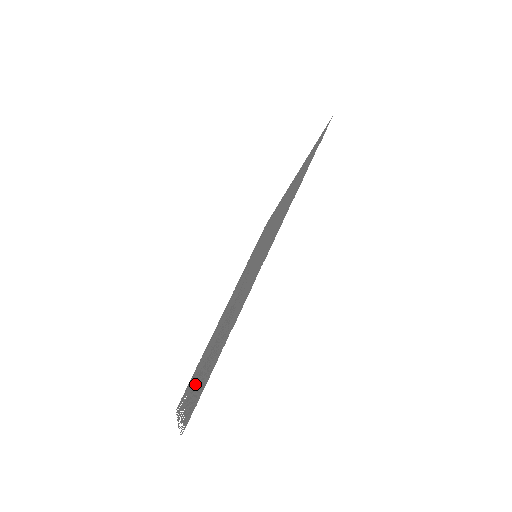
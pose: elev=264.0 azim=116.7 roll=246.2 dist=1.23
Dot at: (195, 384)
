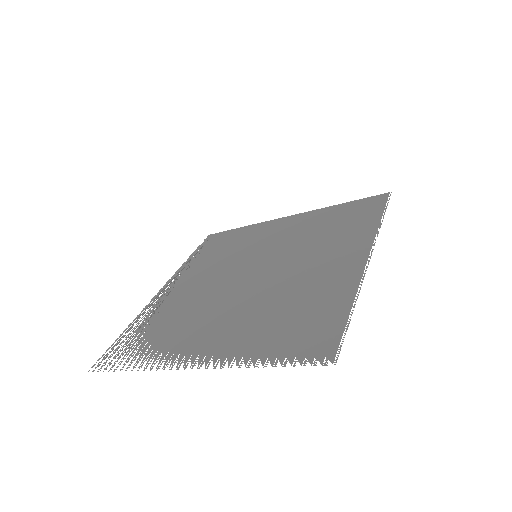
Dot at: (223, 339)
